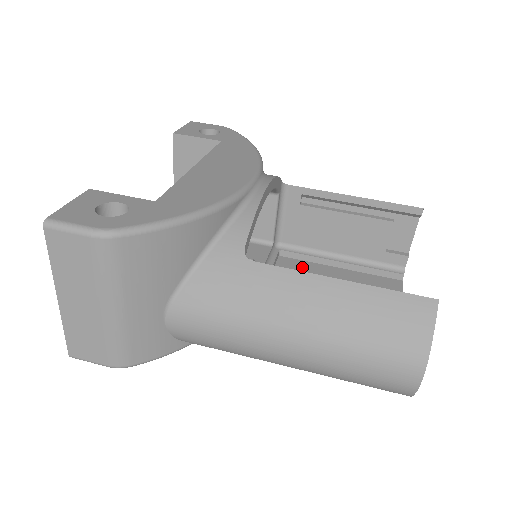
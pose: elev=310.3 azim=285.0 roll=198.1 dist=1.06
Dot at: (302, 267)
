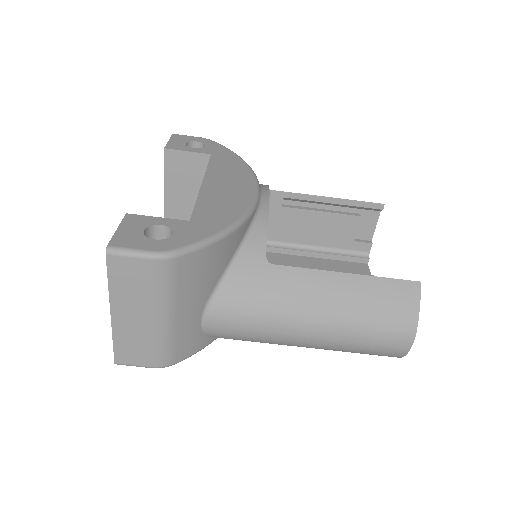
Dot at: (286, 260)
